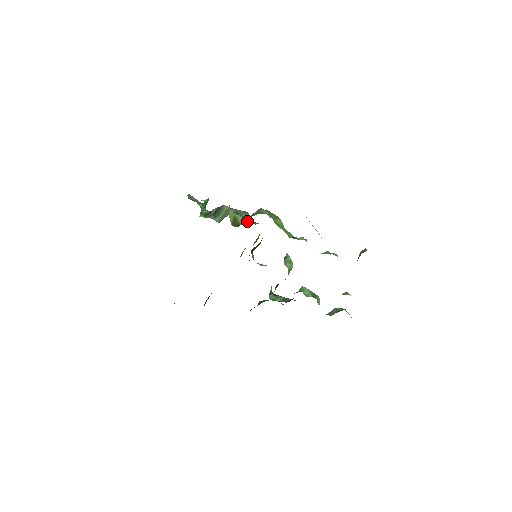
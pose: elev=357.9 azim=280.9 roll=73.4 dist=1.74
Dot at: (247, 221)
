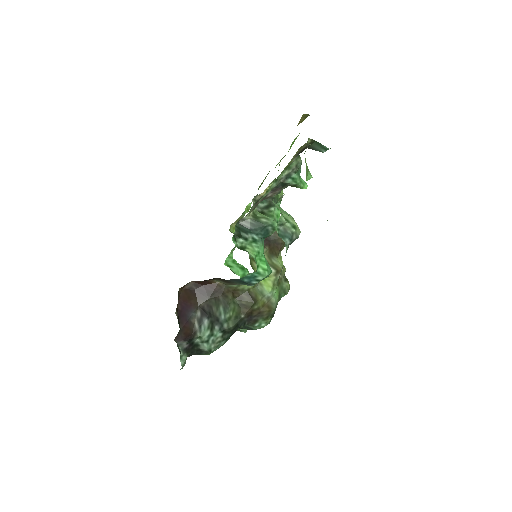
Dot at: occluded
